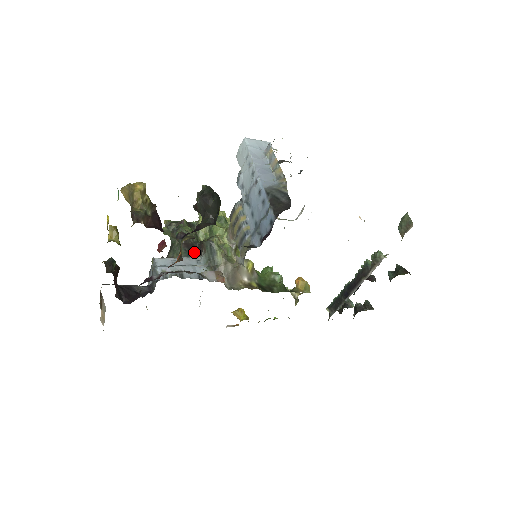
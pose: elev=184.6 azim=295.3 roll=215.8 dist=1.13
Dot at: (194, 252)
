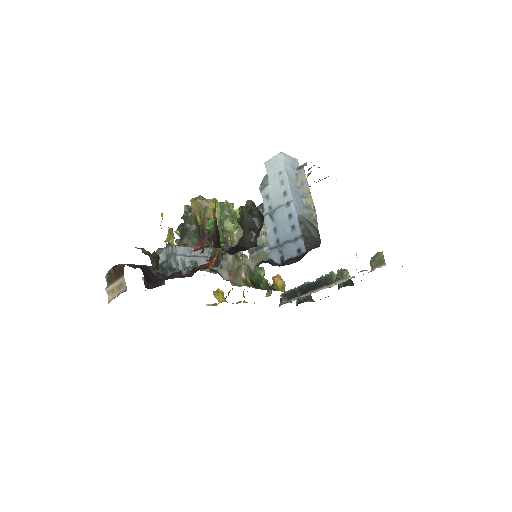
Dot at: occluded
